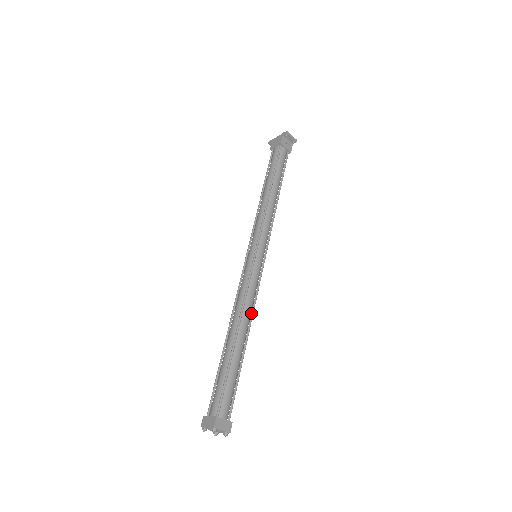
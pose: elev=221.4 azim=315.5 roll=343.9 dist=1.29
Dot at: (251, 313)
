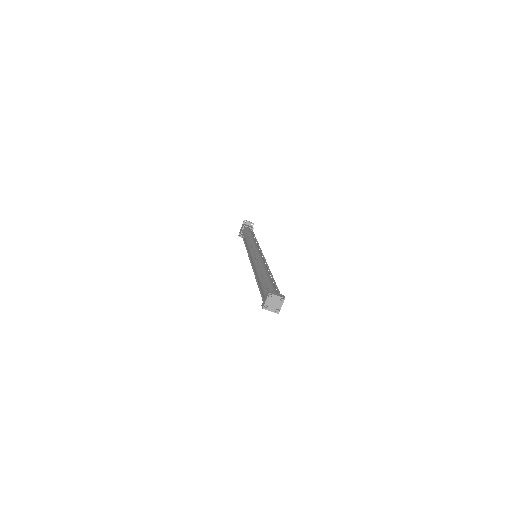
Dot at: (267, 267)
